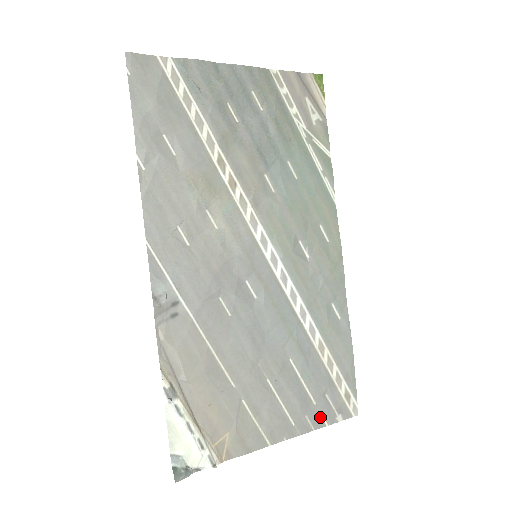
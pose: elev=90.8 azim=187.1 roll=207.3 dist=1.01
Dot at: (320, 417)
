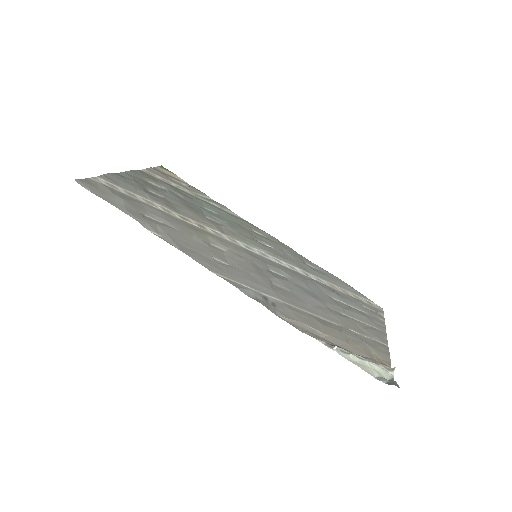
Dot at: (378, 319)
